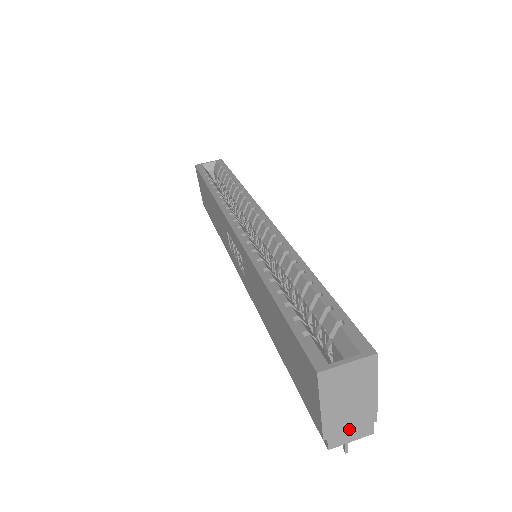
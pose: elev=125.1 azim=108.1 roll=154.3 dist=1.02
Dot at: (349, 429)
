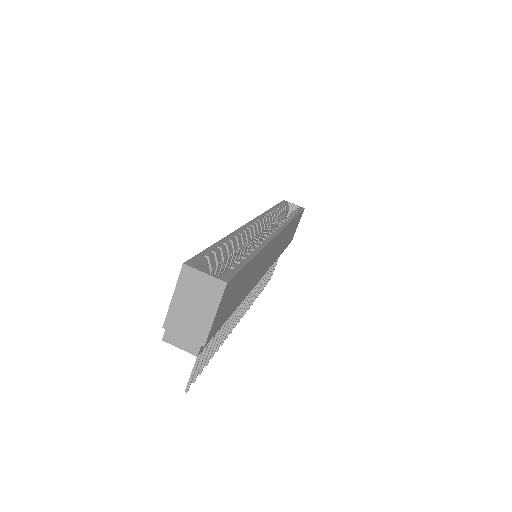
Dot at: (183, 335)
